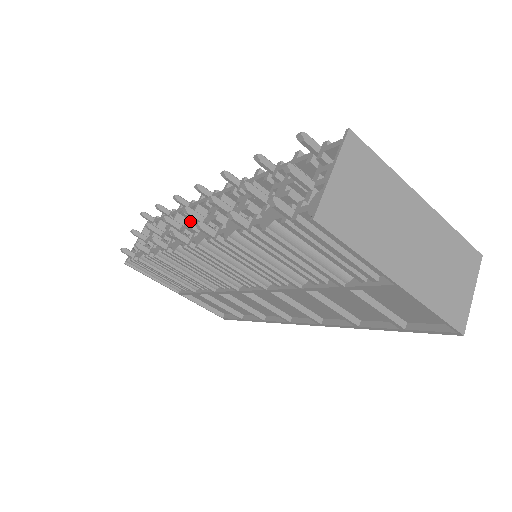
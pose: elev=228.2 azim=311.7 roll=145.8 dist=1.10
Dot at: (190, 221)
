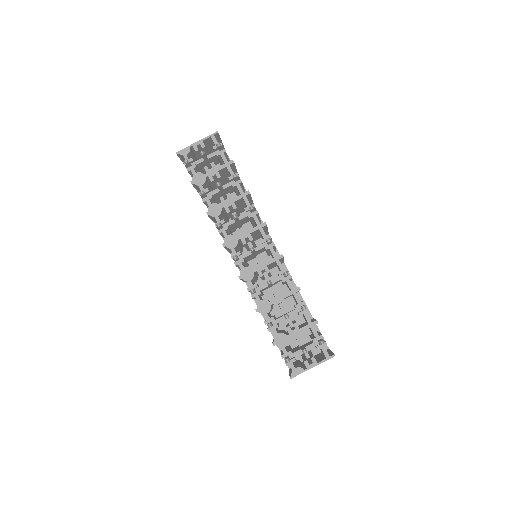
Dot at: (246, 238)
